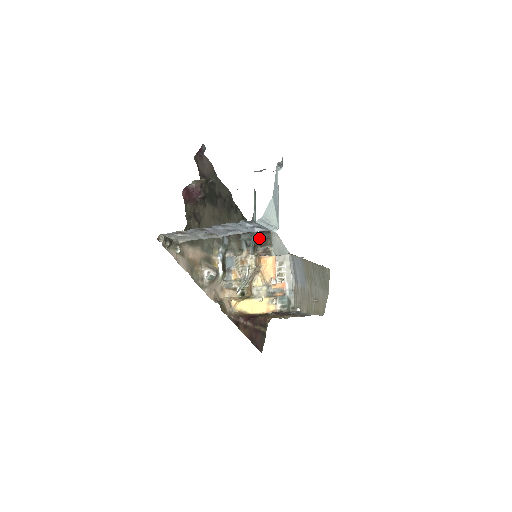
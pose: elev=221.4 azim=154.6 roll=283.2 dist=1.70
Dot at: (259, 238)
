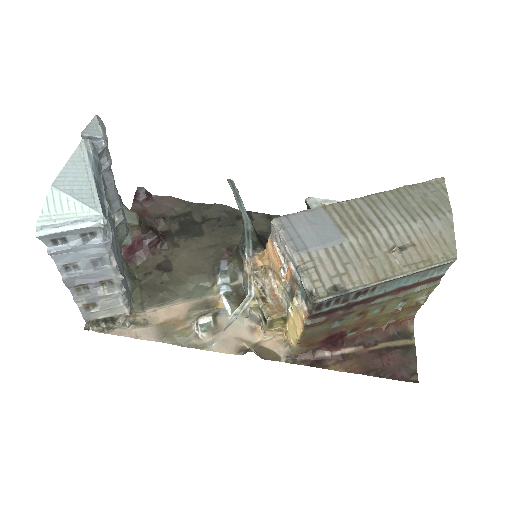
Dot at: occluded
